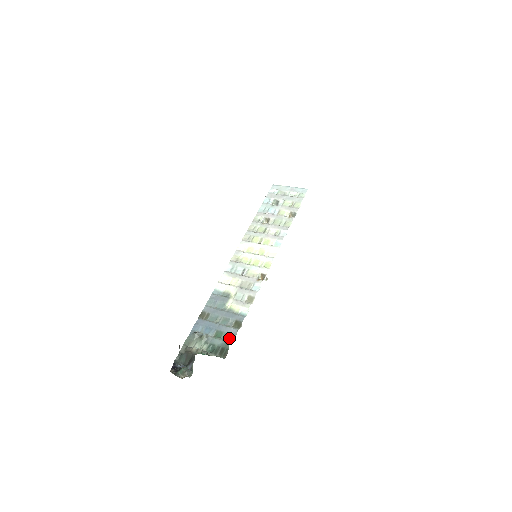
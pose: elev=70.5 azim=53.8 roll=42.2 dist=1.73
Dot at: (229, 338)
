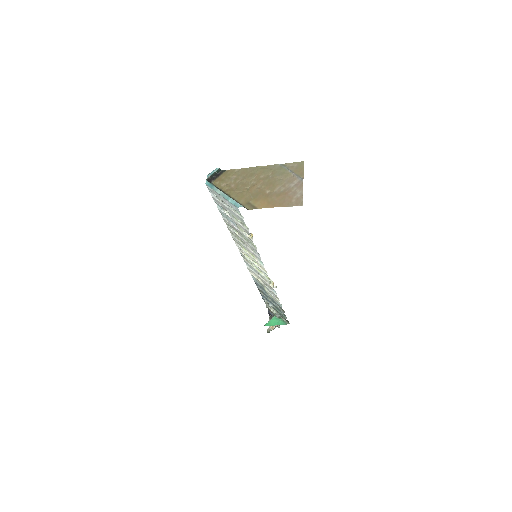
Dot at: (283, 314)
